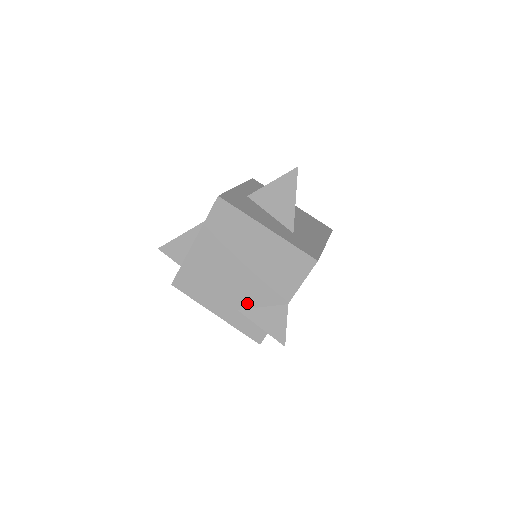
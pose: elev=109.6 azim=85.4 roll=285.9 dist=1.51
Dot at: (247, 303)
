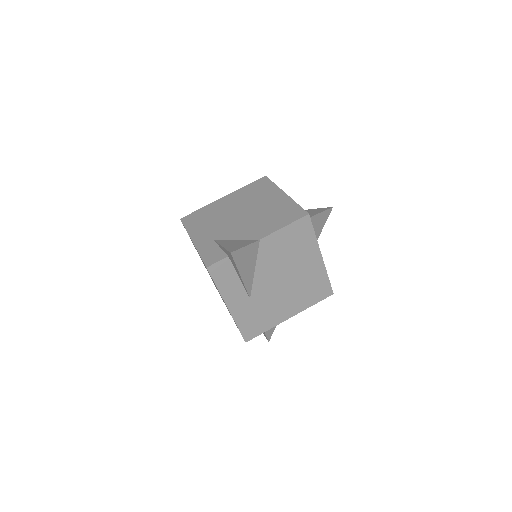
Dot at: (226, 236)
